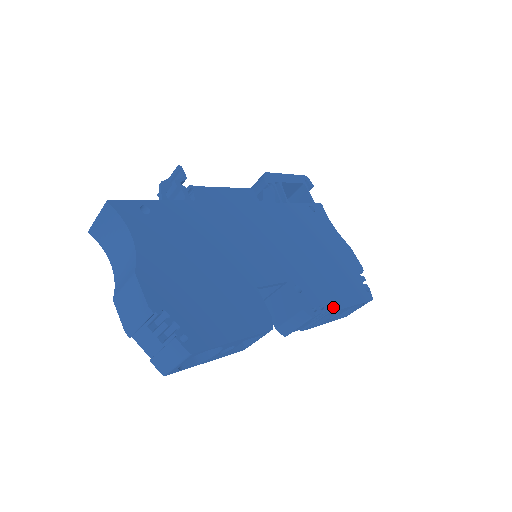
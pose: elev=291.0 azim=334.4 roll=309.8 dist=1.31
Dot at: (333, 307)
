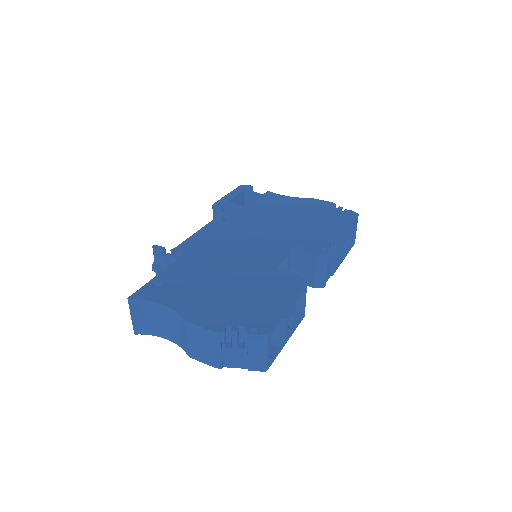
Dot at: (335, 239)
